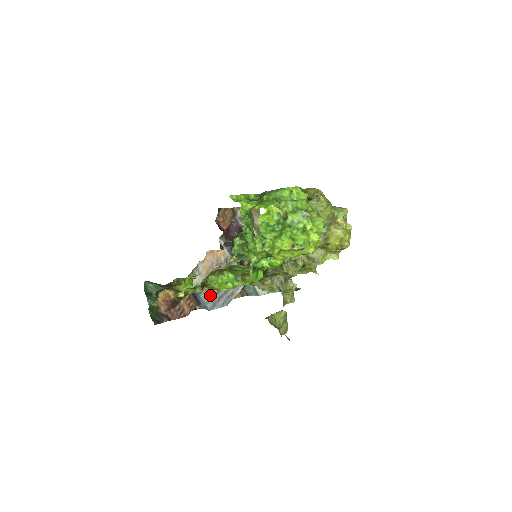
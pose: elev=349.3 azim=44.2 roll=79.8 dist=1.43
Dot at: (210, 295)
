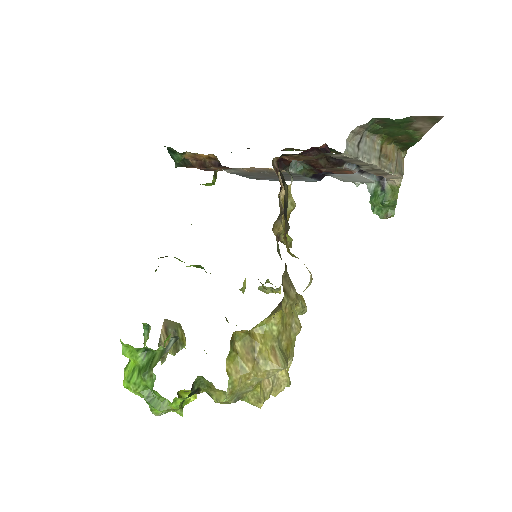
Dot at: (252, 176)
